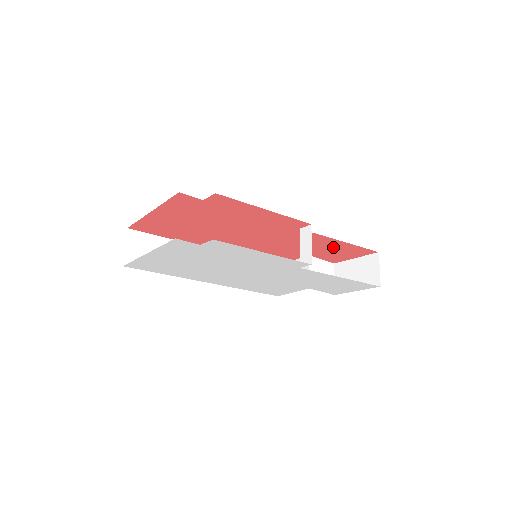
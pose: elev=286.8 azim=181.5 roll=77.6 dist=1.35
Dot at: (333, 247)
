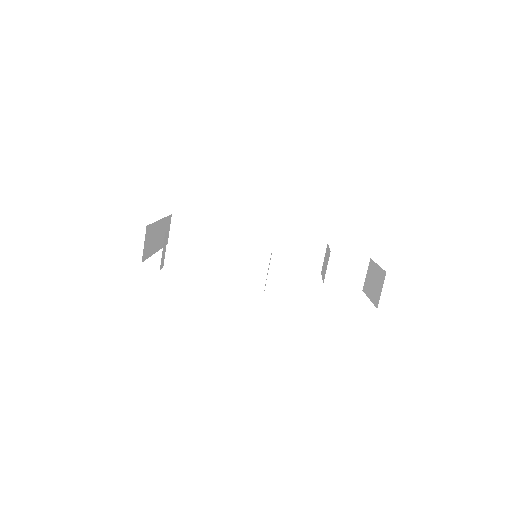
Dot at: occluded
